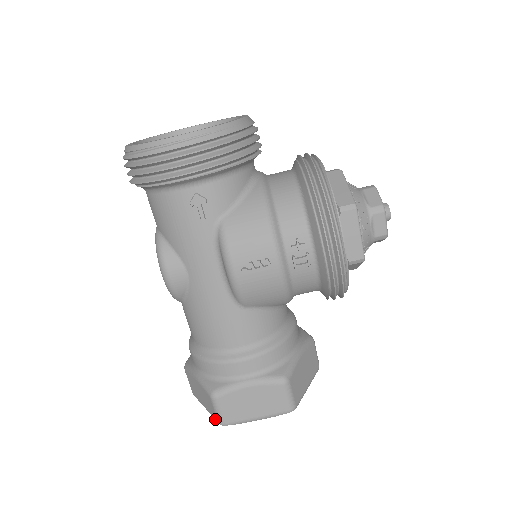
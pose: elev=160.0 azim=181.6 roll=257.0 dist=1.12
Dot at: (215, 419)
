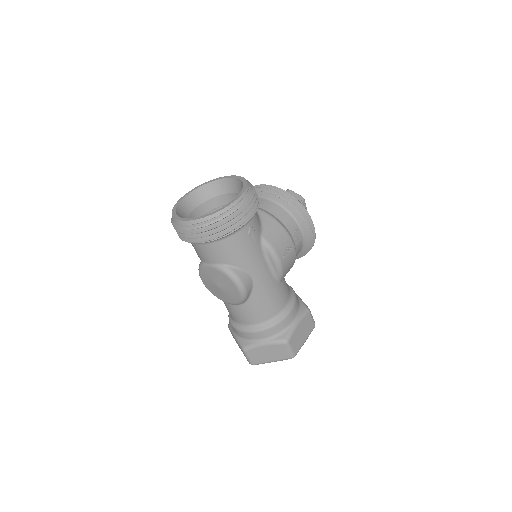
Dot at: (287, 358)
